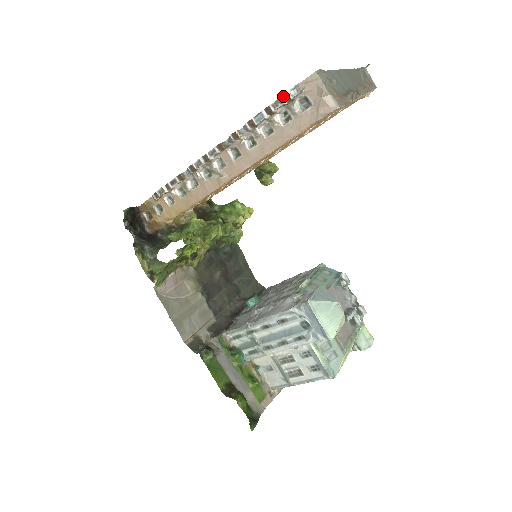
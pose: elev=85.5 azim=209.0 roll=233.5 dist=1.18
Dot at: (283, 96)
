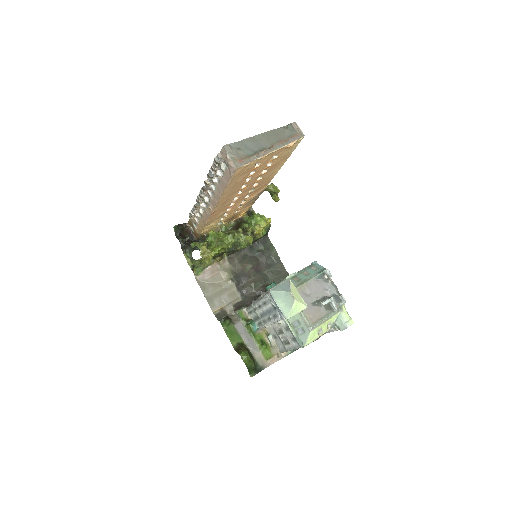
Dot at: (214, 161)
